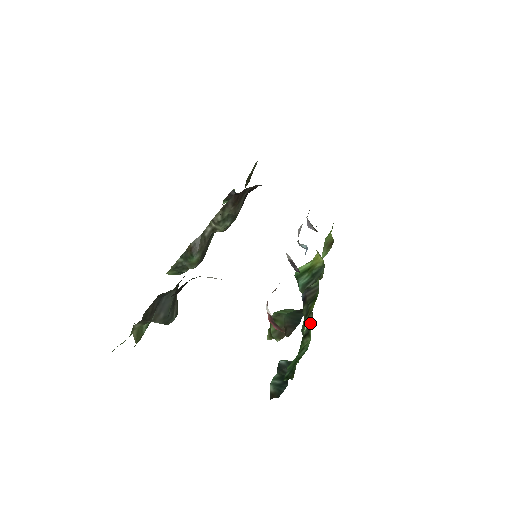
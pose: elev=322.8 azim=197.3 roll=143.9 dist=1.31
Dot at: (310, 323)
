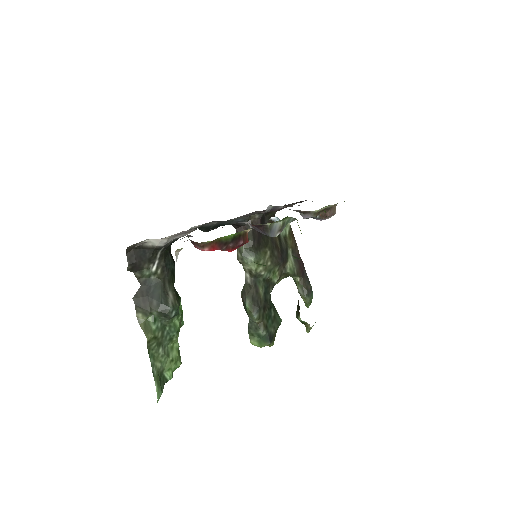
Dot at: occluded
